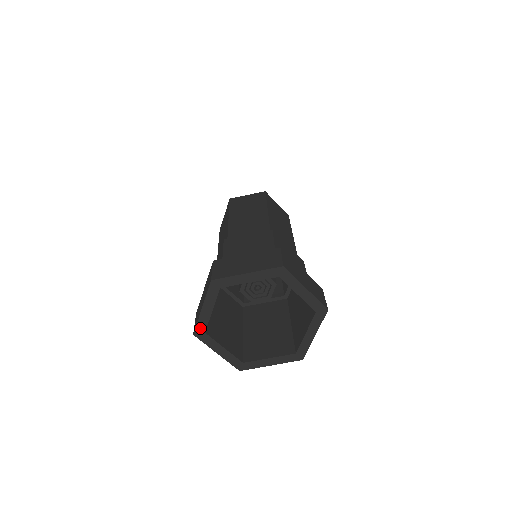
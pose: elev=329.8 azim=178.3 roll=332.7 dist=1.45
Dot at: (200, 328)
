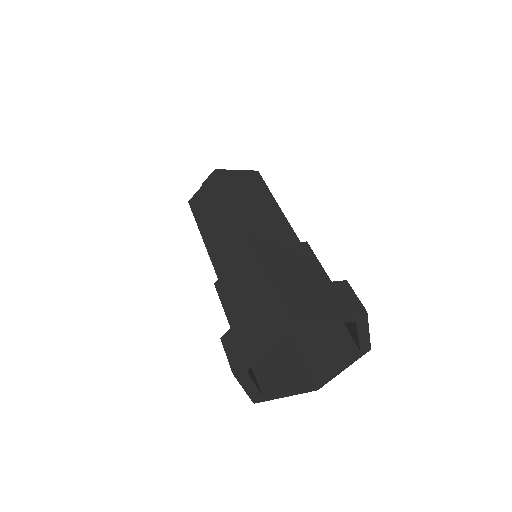
Dot at: (245, 367)
